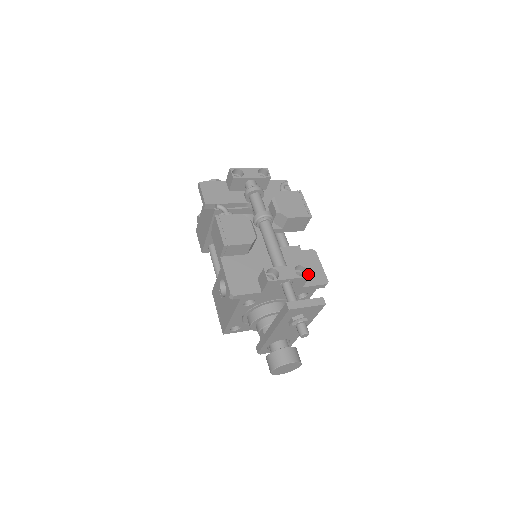
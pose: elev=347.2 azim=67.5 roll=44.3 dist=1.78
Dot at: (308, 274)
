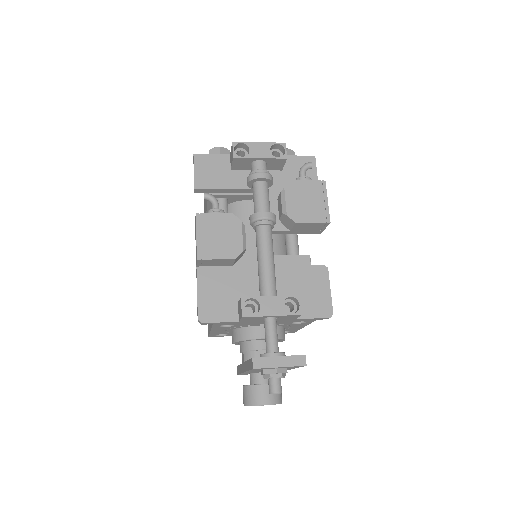
Dot at: (300, 311)
